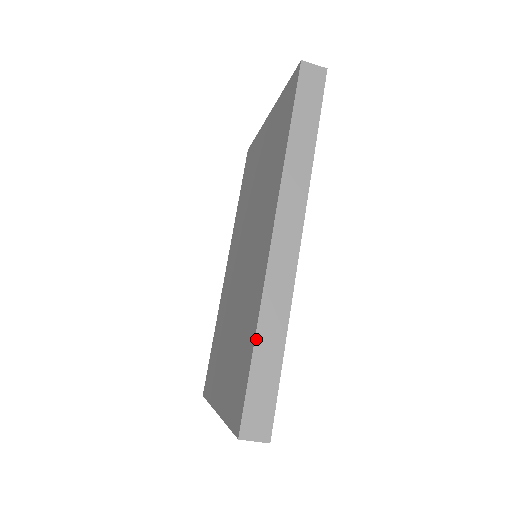
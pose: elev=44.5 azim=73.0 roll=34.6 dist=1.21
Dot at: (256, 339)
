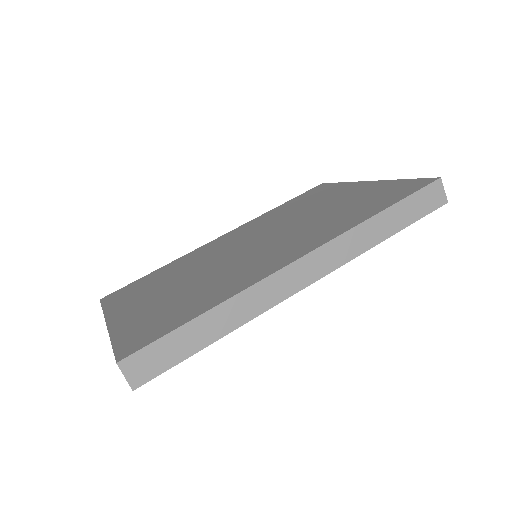
Dot at: (208, 312)
